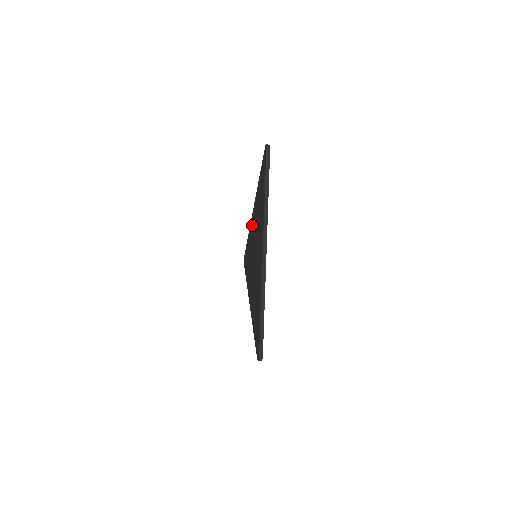
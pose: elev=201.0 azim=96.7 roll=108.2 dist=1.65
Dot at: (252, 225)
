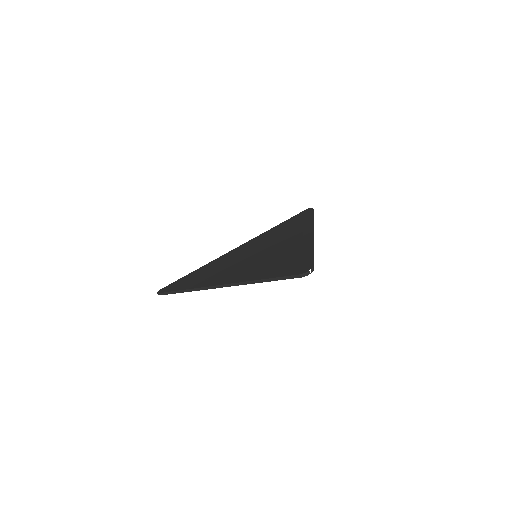
Dot at: (235, 252)
